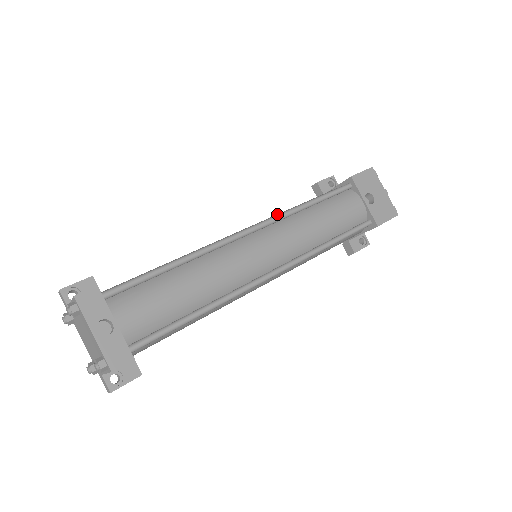
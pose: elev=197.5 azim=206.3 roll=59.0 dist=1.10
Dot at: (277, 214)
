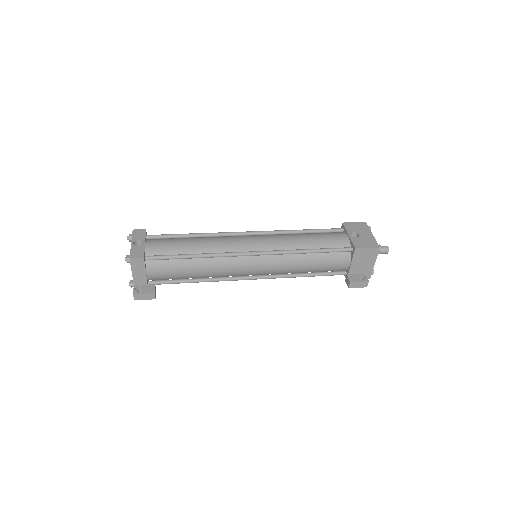
Dot at: occluded
